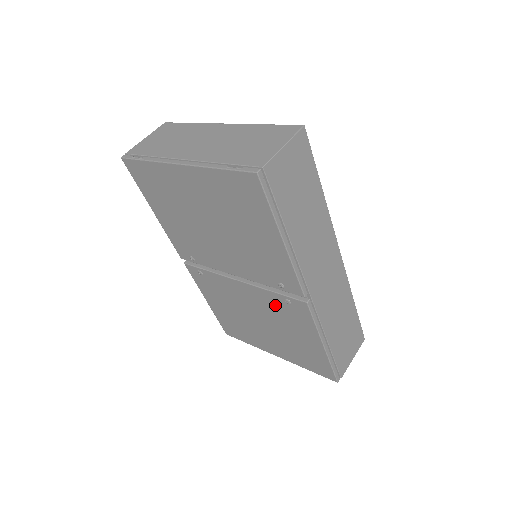
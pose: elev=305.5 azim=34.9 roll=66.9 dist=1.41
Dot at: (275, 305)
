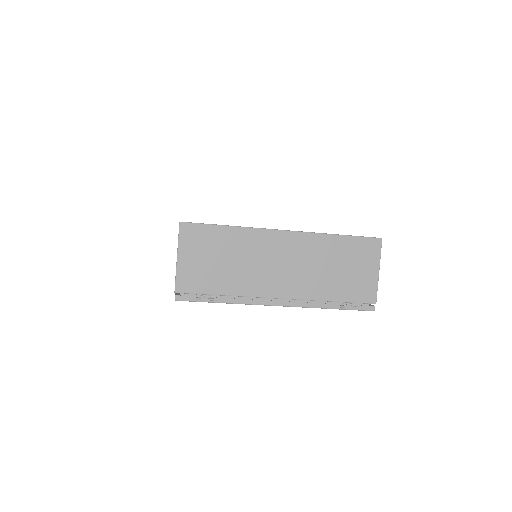
Dot at: occluded
